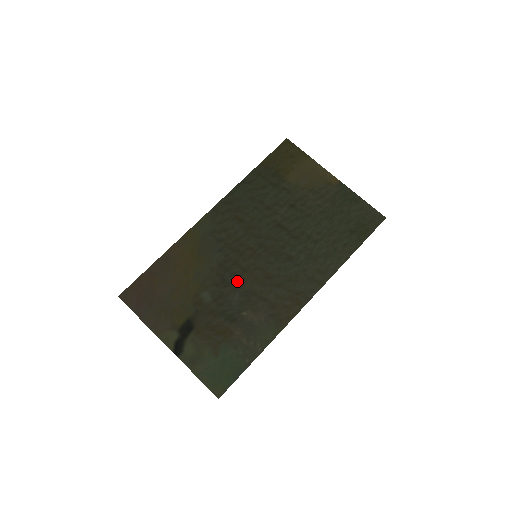
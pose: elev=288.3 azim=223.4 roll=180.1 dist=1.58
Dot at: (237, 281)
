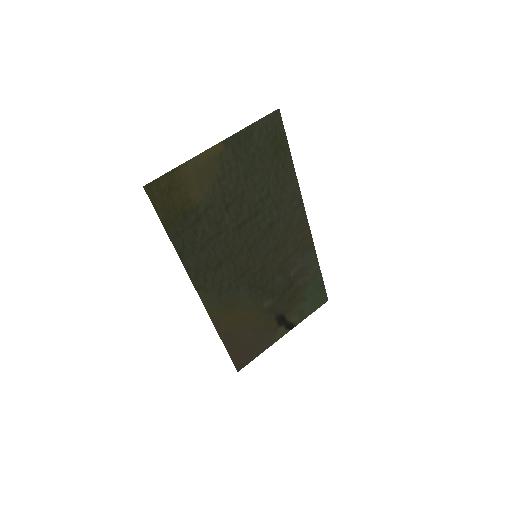
Dot at: (268, 277)
